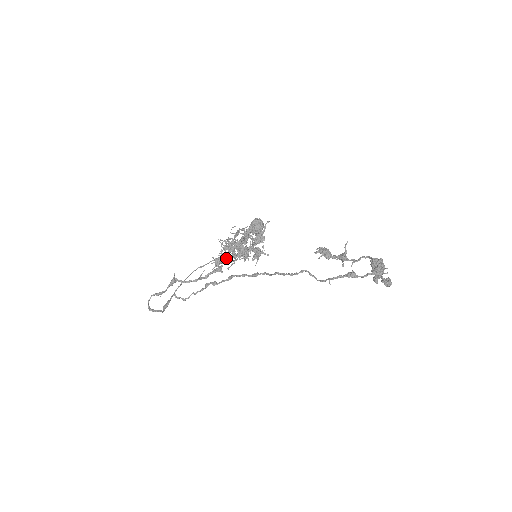
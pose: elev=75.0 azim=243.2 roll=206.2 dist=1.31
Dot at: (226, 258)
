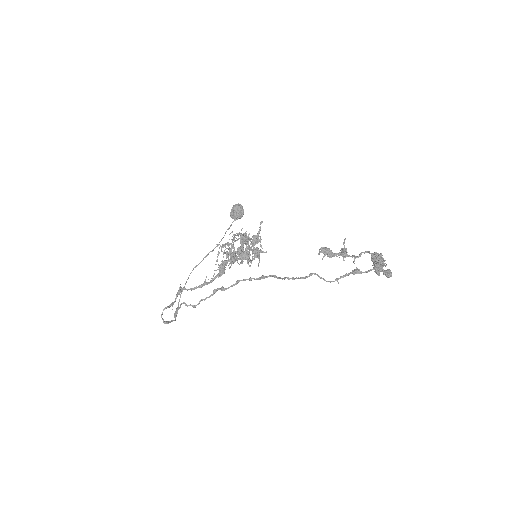
Dot at: (229, 264)
